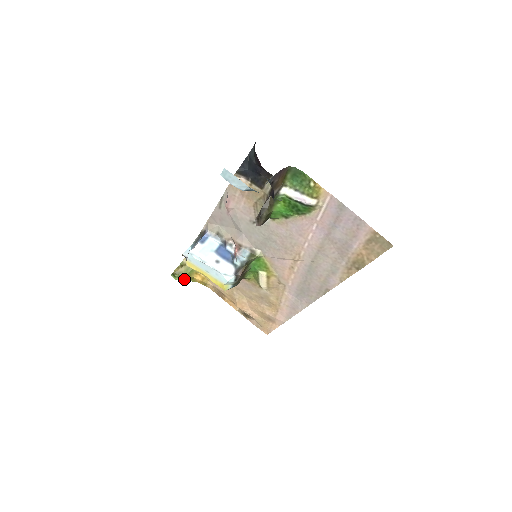
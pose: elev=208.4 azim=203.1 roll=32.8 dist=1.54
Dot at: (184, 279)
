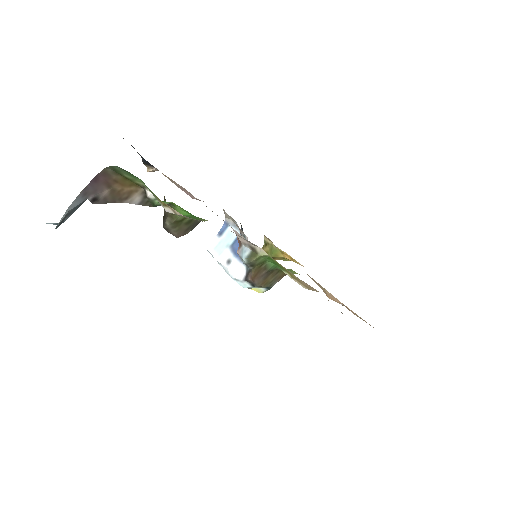
Dot at: (276, 259)
